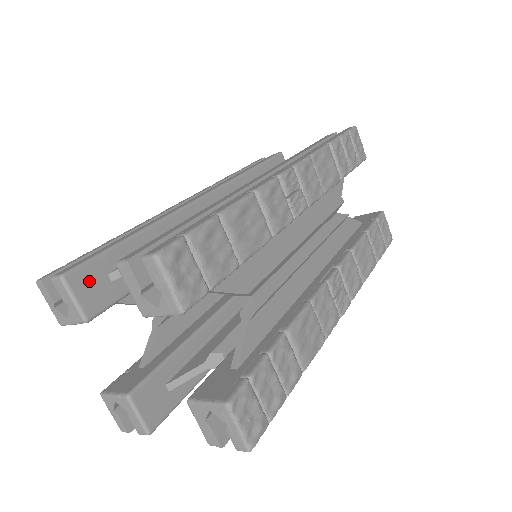
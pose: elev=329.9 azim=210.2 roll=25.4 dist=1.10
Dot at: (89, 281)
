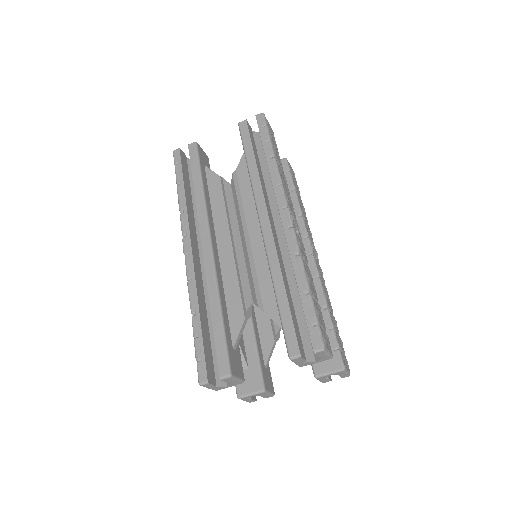
Dot at: (234, 363)
